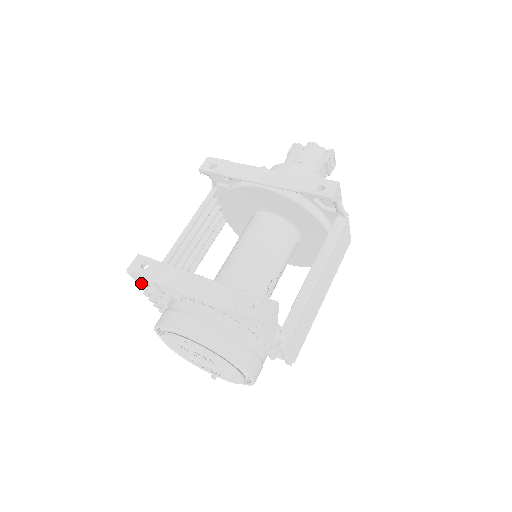
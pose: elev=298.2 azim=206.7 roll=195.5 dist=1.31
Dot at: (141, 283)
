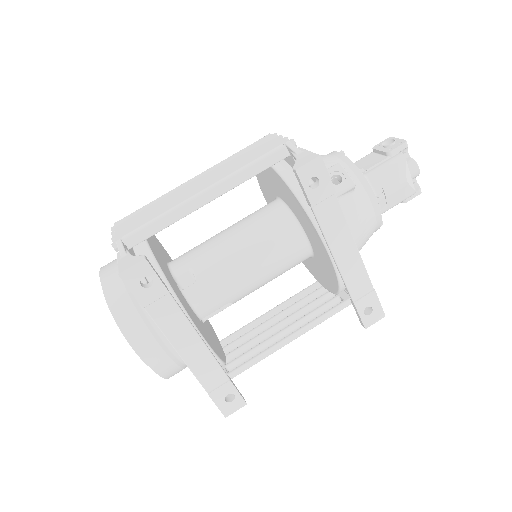
Dot at: occluded
